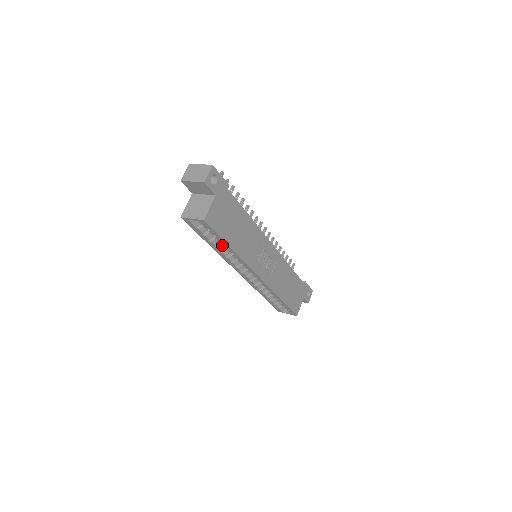
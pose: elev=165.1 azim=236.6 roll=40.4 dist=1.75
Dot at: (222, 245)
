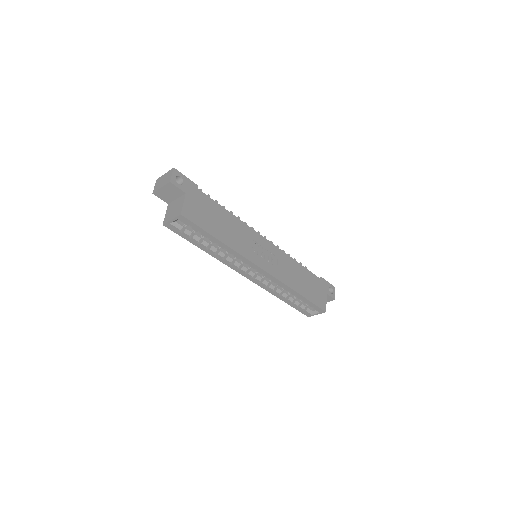
Dot at: (214, 246)
